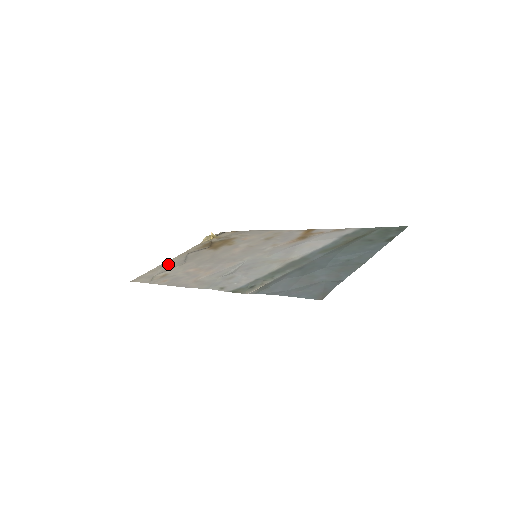
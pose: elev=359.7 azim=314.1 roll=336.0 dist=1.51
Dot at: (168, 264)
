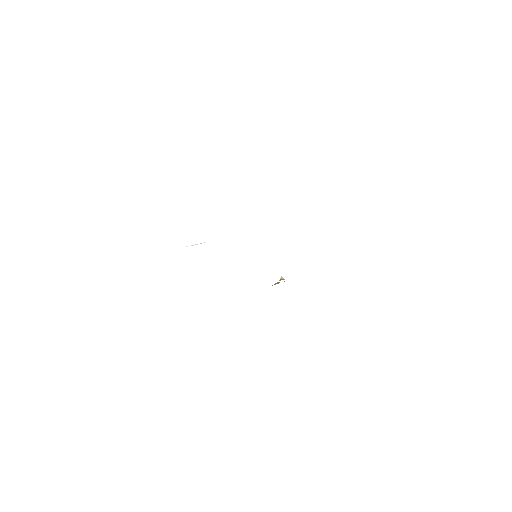
Dot at: occluded
